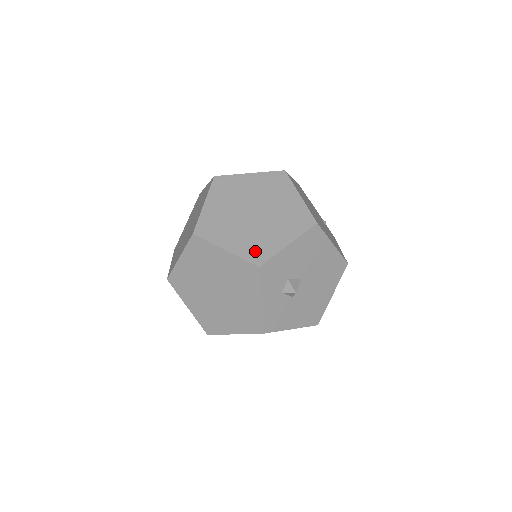
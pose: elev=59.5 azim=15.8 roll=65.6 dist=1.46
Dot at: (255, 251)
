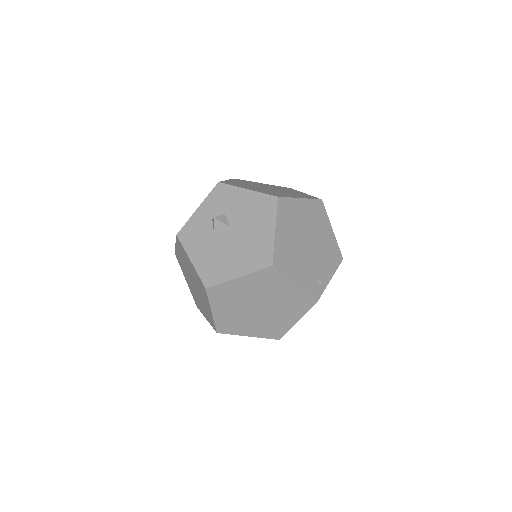
Dot at: (232, 183)
